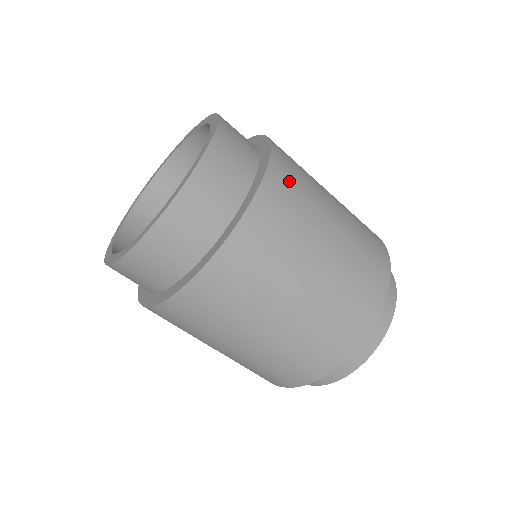
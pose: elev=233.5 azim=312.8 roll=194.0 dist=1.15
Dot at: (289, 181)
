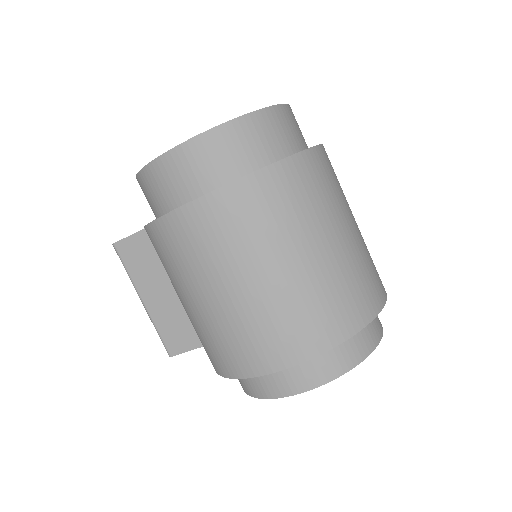
Dot at: occluded
